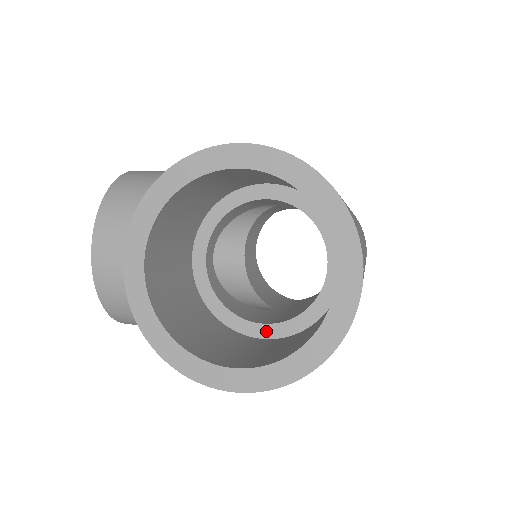
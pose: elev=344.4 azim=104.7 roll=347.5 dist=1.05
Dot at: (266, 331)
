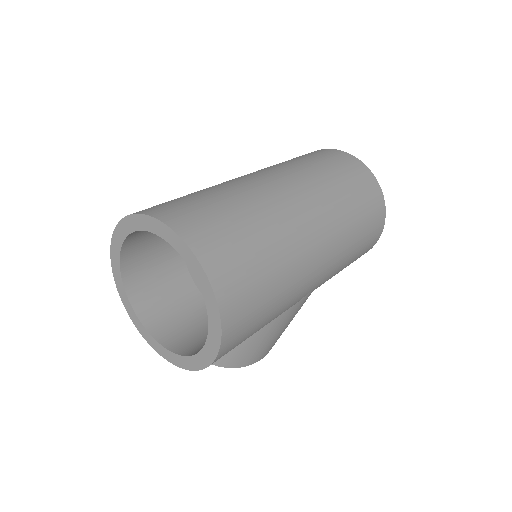
Dot at: occluded
